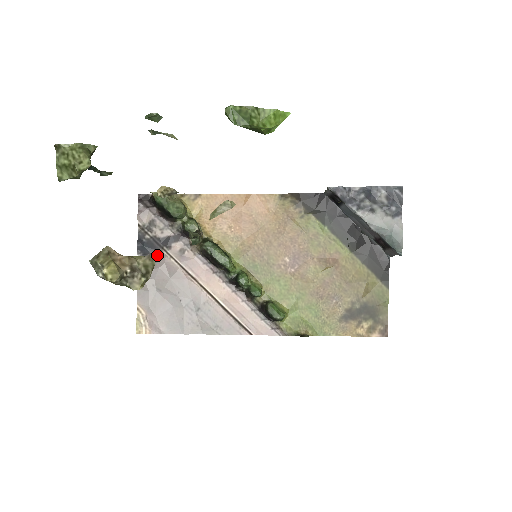
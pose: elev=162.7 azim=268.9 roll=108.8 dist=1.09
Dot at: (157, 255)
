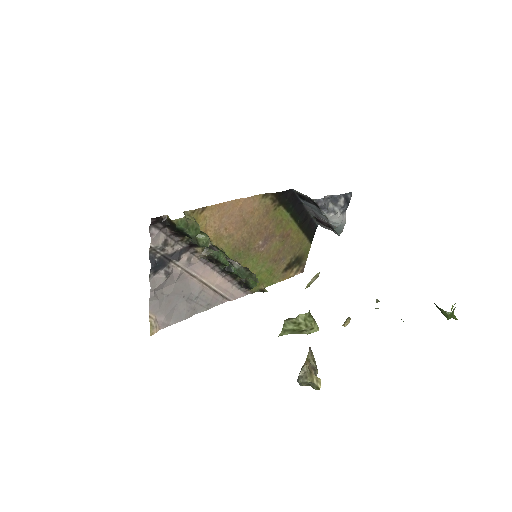
Dot at: (168, 269)
